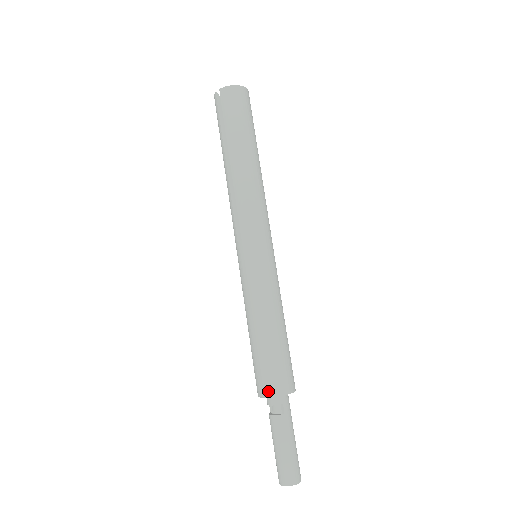
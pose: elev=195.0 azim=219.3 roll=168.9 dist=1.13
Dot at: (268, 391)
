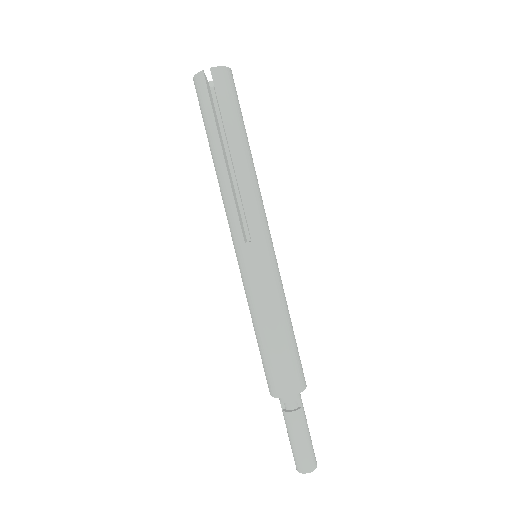
Dot at: (292, 390)
